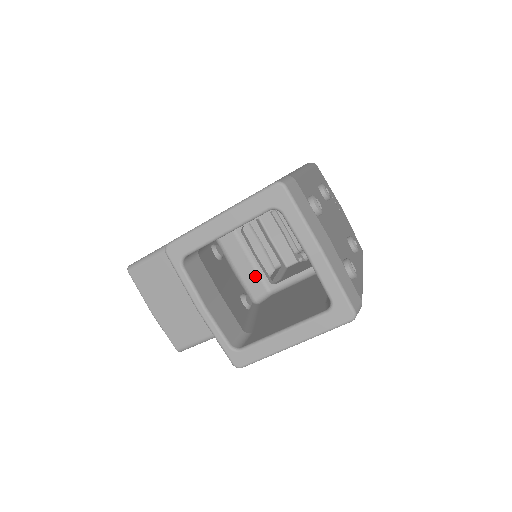
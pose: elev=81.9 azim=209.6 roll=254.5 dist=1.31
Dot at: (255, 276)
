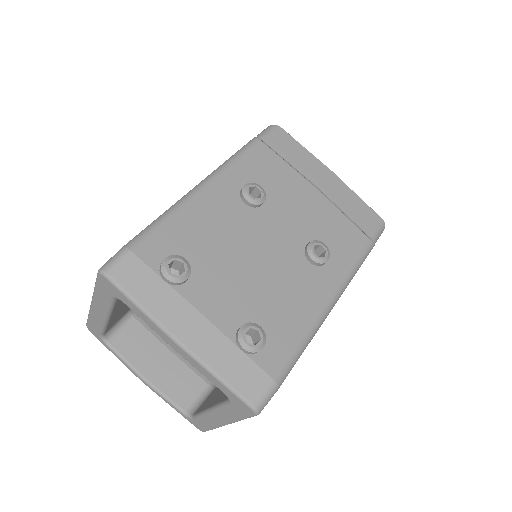
Dot at: occluded
